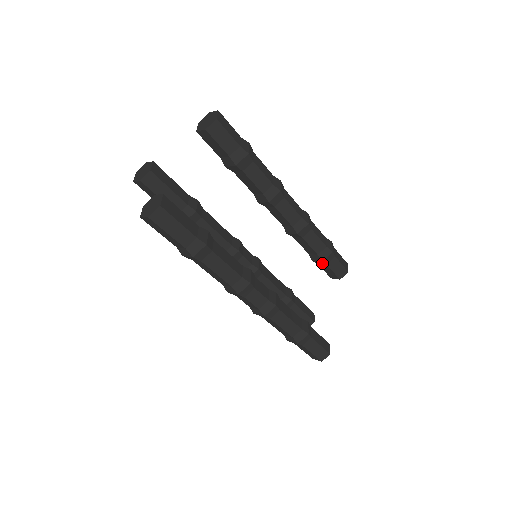
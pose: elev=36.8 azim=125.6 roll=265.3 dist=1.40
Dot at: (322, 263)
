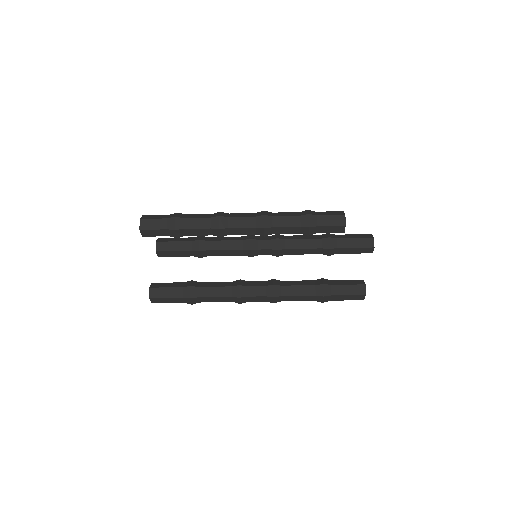
Dot at: occluded
